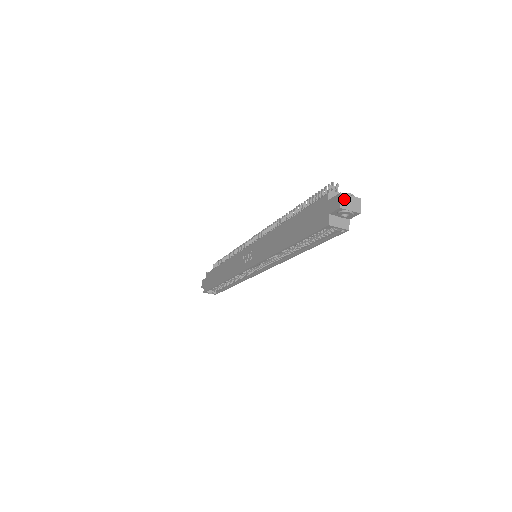
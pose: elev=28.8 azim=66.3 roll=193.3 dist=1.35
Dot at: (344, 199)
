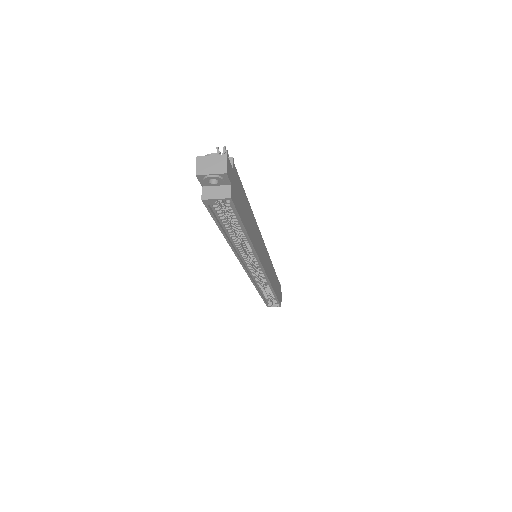
Dot at: (202, 163)
